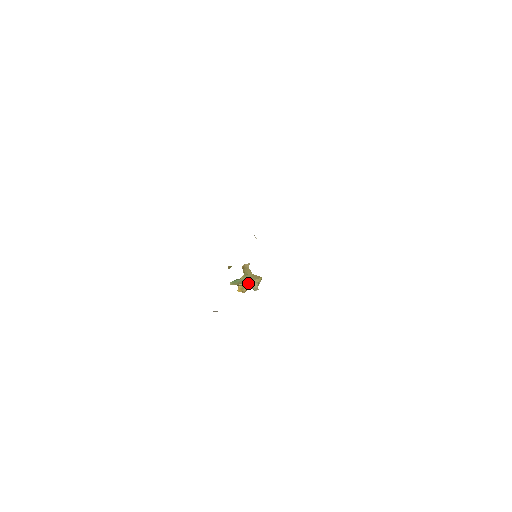
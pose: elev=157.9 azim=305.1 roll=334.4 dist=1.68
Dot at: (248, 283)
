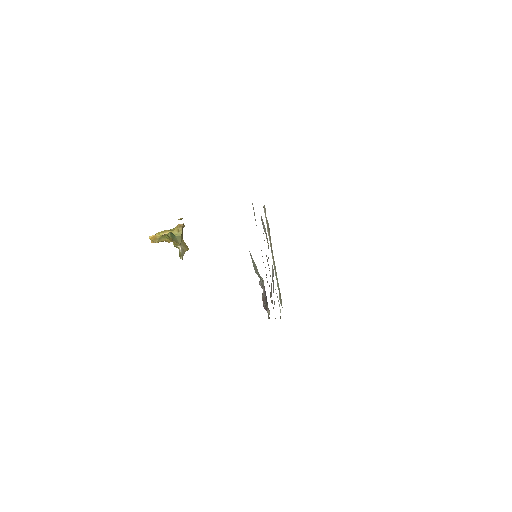
Dot at: (181, 246)
